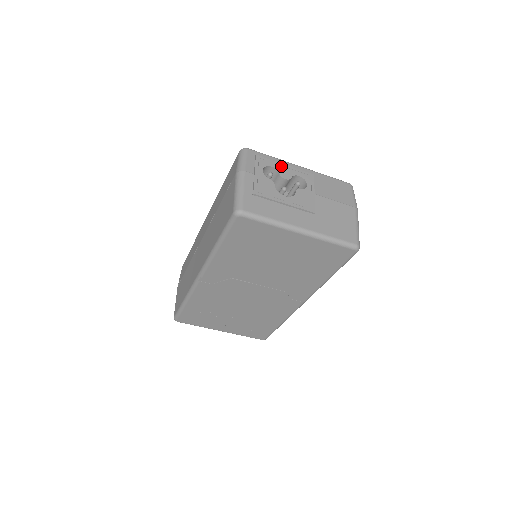
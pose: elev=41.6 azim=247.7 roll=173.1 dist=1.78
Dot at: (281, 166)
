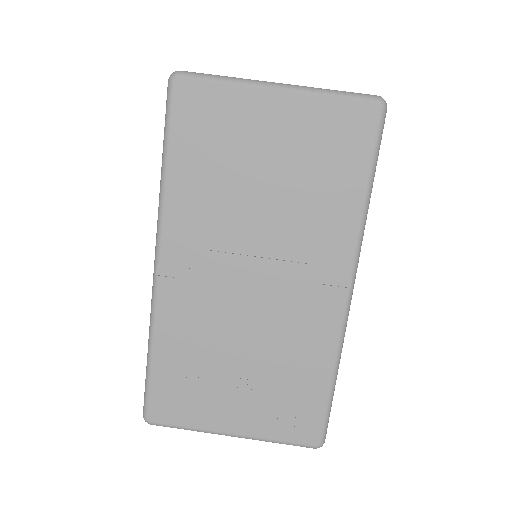
Dot at: occluded
